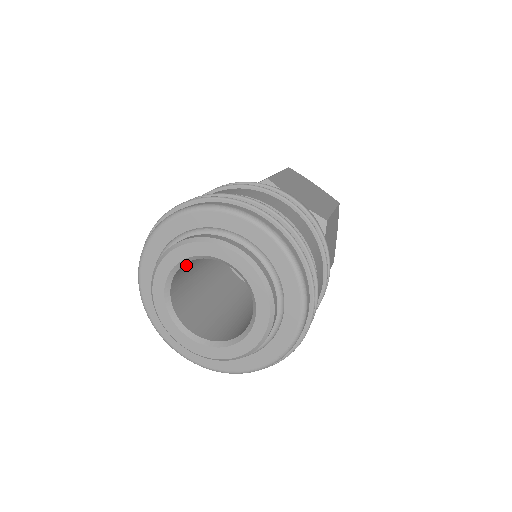
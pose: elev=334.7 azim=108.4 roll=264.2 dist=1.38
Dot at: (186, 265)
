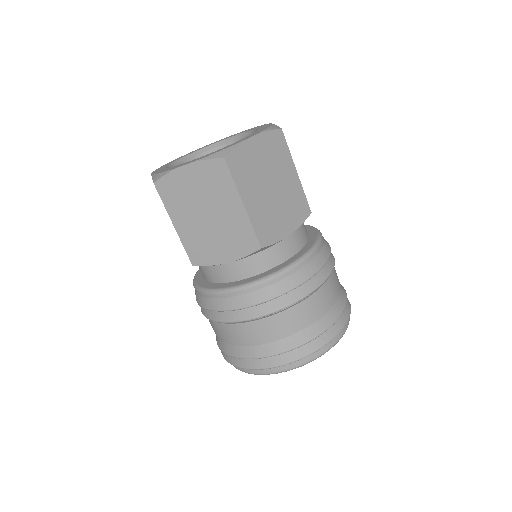
Dot at: occluded
